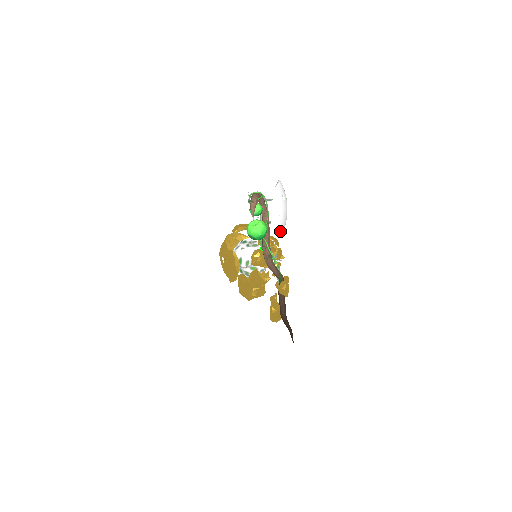
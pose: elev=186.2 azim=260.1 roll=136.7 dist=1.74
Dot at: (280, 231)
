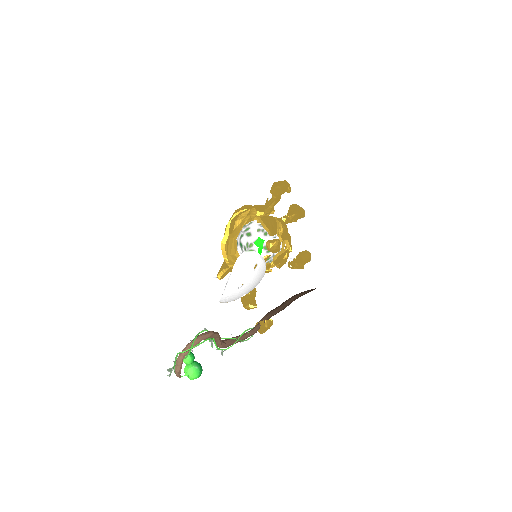
Dot at: occluded
